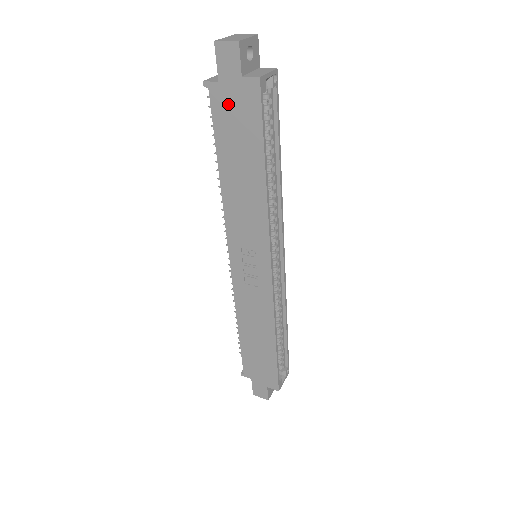
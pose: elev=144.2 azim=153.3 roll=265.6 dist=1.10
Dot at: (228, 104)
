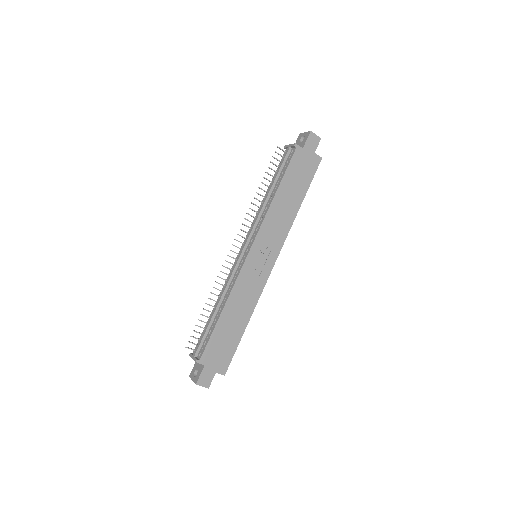
Dot at: (302, 160)
